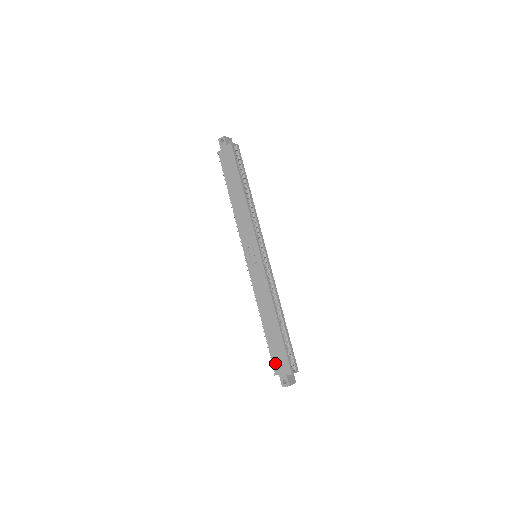
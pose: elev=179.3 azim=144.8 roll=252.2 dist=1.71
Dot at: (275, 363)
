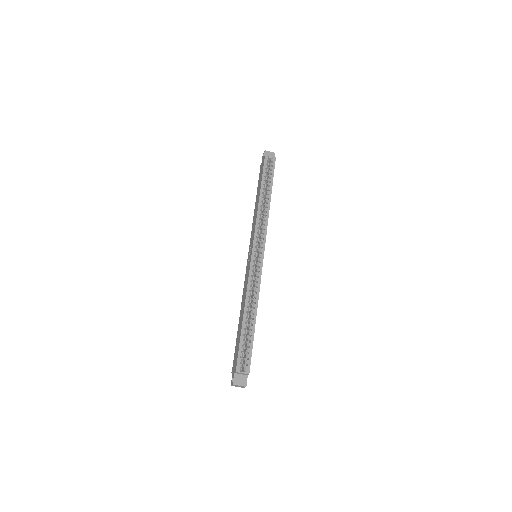
Dot at: (234, 360)
